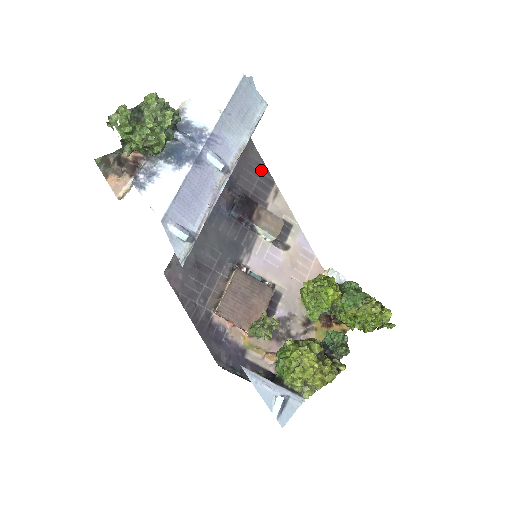
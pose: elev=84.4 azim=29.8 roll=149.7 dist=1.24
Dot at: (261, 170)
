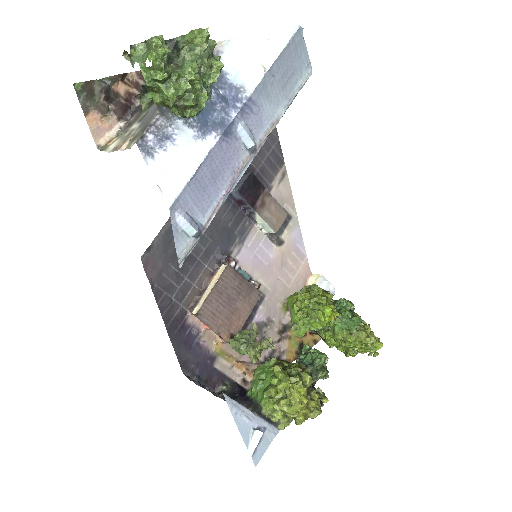
Dot at: (273, 144)
